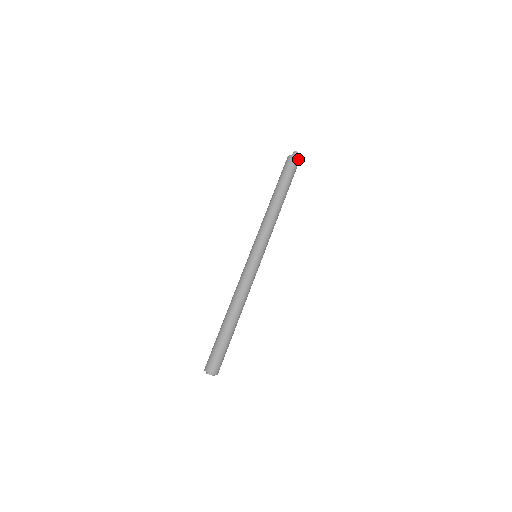
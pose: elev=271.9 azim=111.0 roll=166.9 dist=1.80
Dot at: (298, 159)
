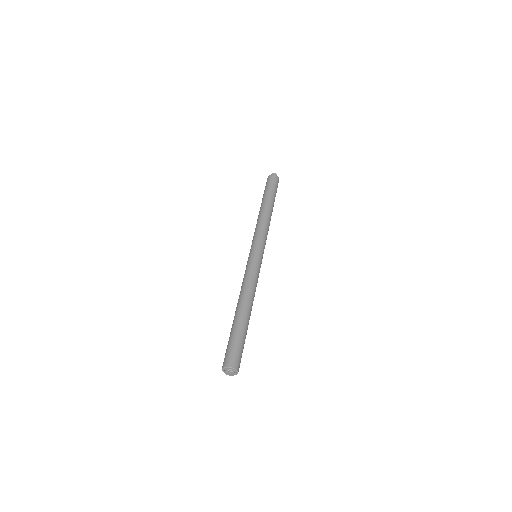
Dot at: (278, 178)
